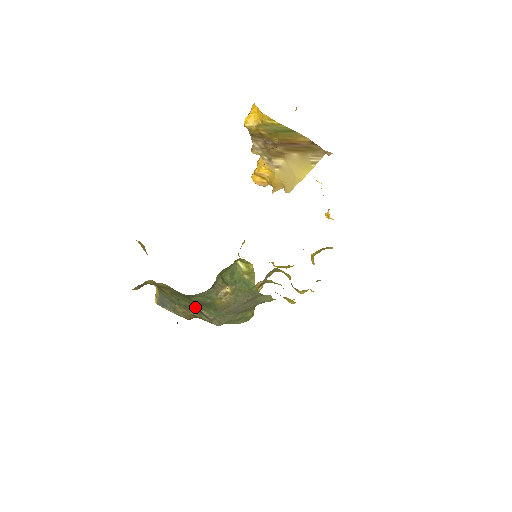
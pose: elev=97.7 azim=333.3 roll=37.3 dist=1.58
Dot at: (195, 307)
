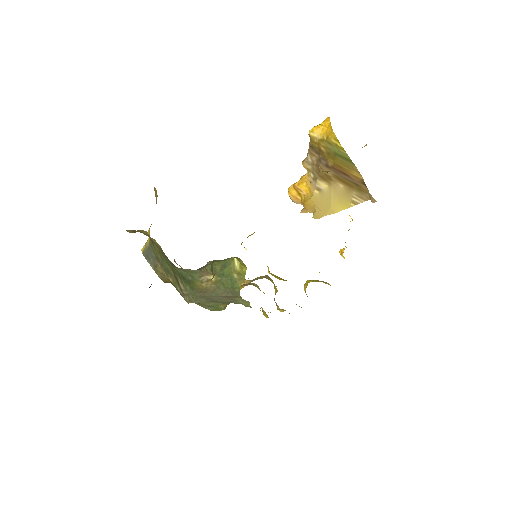
Dot at: (175, 275)
